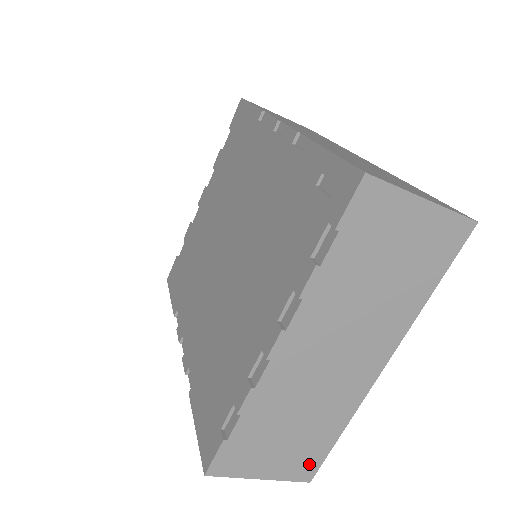
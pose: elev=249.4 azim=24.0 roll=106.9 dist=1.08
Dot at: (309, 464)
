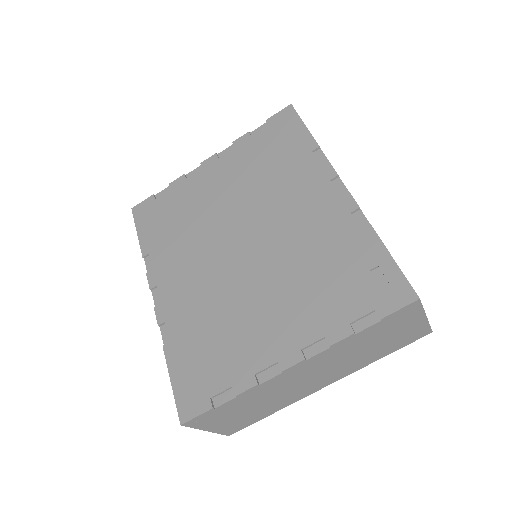
Dot at: (239, 427)
